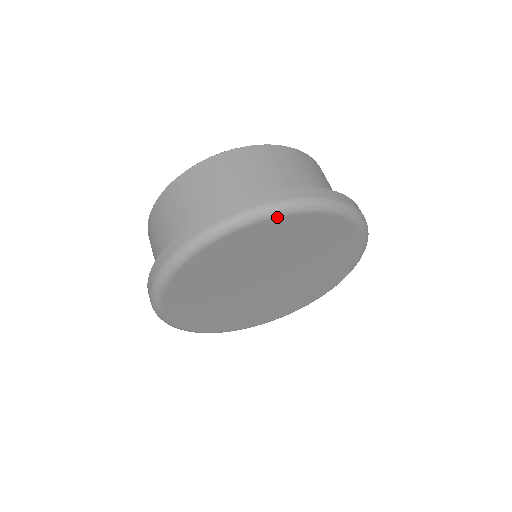
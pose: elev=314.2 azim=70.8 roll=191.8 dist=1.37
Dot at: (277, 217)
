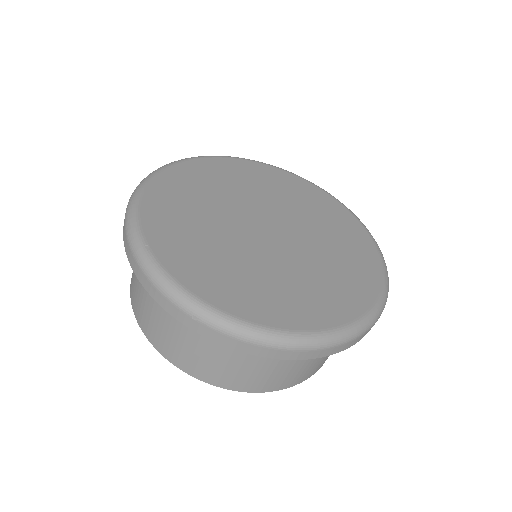
Dot at: (237, 159)
